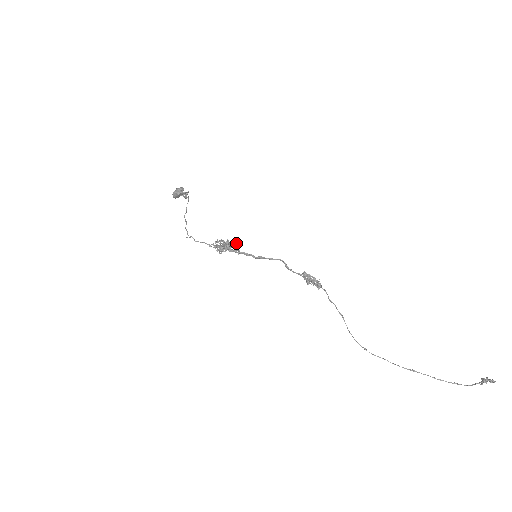
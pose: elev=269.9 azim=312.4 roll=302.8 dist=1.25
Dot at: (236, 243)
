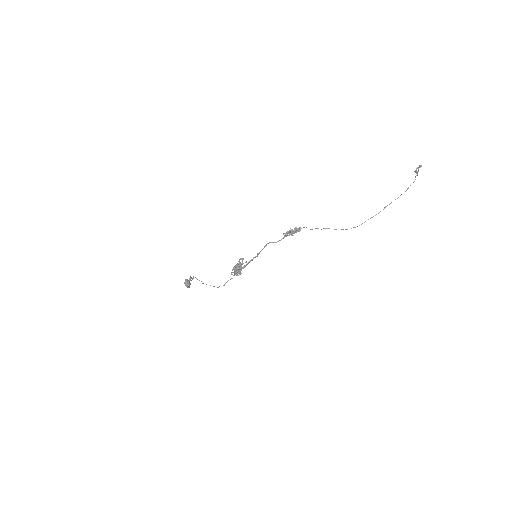
Dot at: (240, 263)
